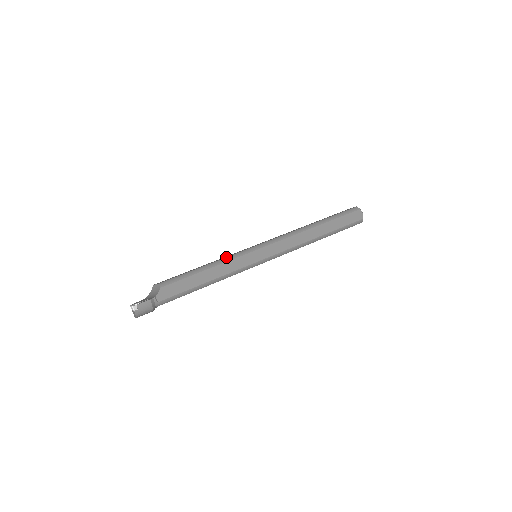
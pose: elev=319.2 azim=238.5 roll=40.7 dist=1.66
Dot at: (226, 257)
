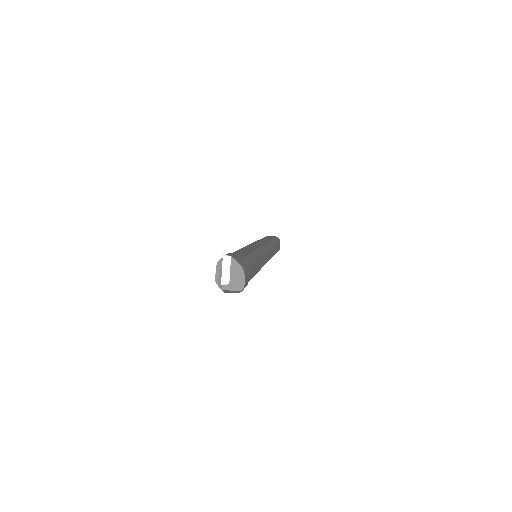
Dot at: occluded
